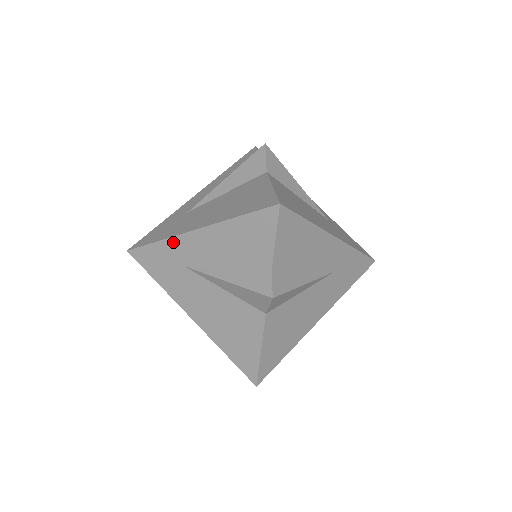
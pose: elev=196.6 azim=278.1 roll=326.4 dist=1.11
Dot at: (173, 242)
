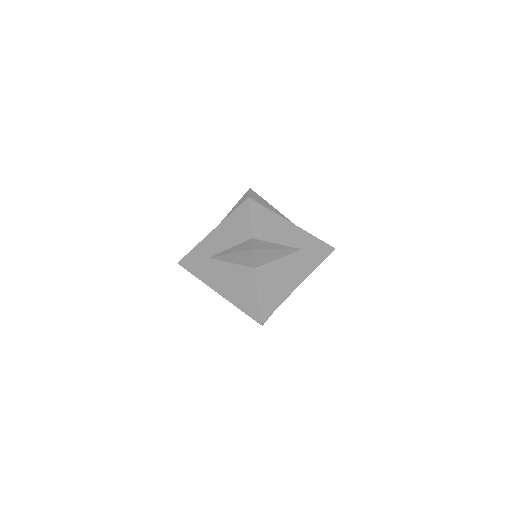
Dot at: (201, 245)
